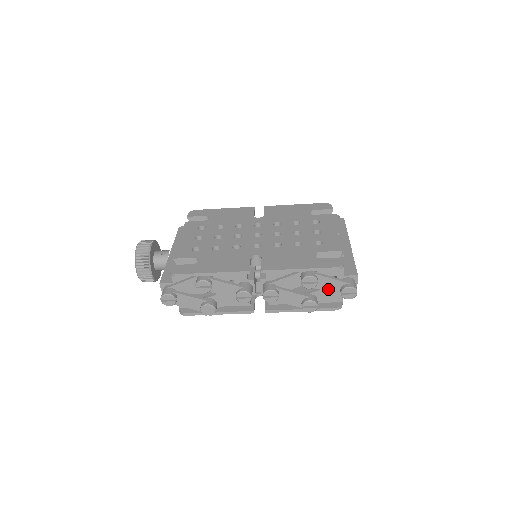
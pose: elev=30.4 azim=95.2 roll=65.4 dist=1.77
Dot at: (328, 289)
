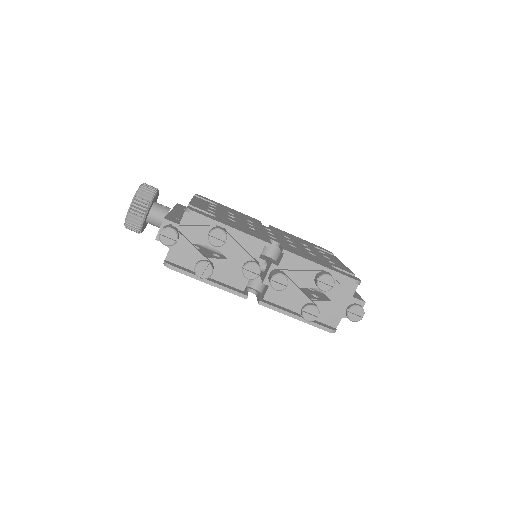
Dot at: (336, 301)
